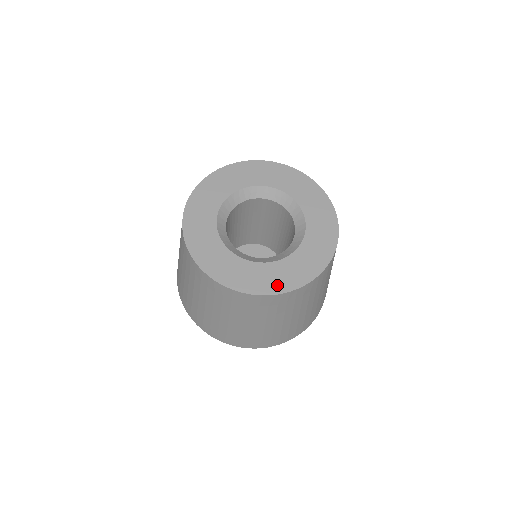
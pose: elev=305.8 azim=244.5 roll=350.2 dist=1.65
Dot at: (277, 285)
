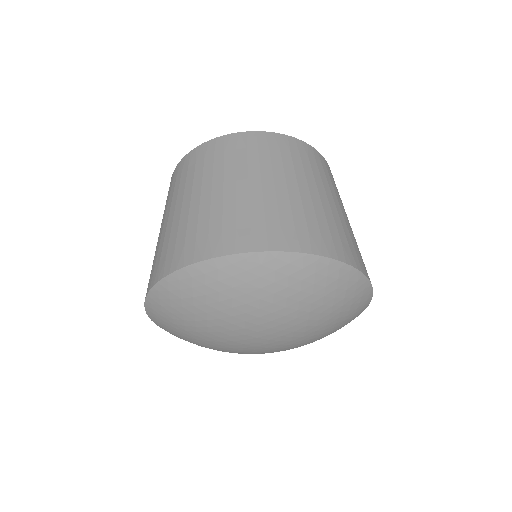
Dot at: occluded
